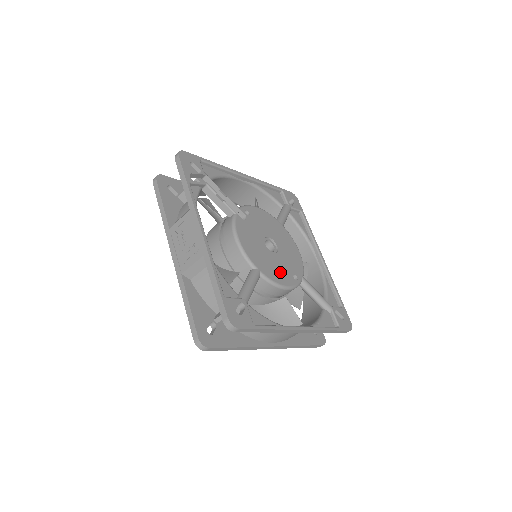
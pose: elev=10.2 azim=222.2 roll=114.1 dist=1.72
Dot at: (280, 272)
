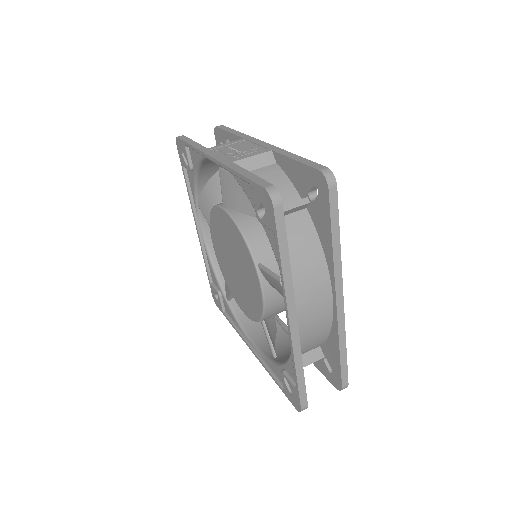
Dot at: occluded
